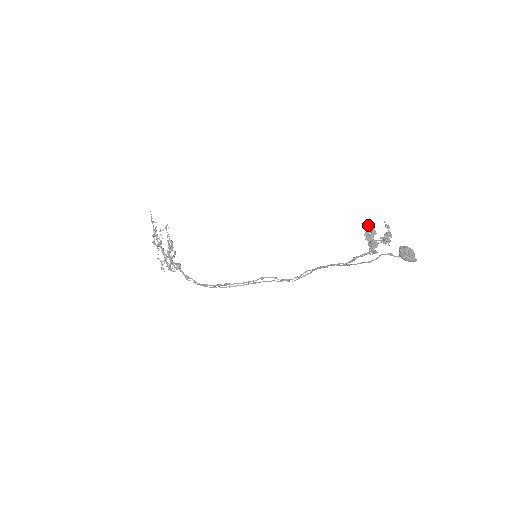
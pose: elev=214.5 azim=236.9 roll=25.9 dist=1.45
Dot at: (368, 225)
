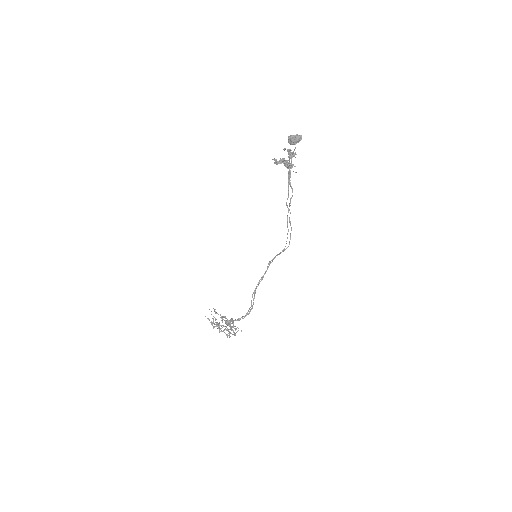
Dot at: occluded
